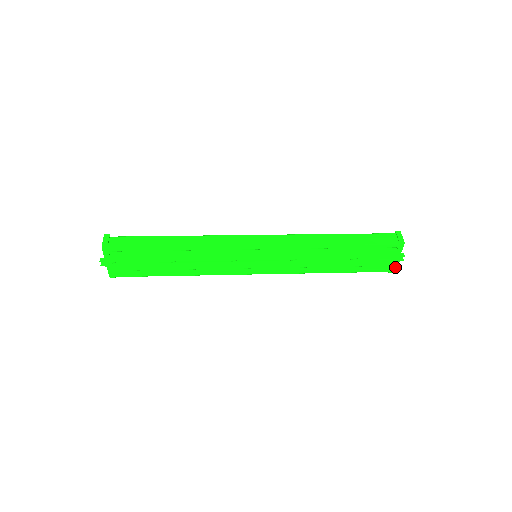
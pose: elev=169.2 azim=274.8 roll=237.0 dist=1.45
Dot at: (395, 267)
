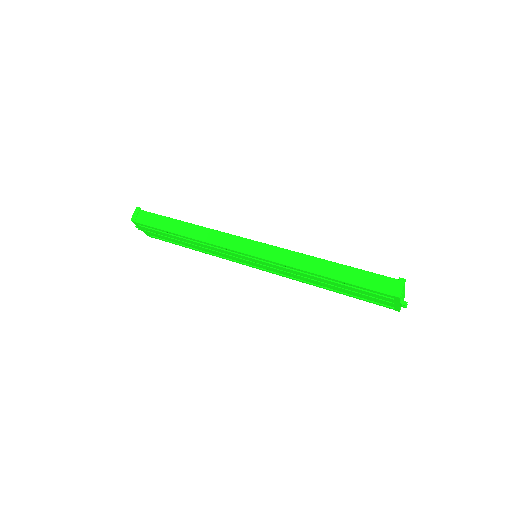
Dot at: (399, 309)
